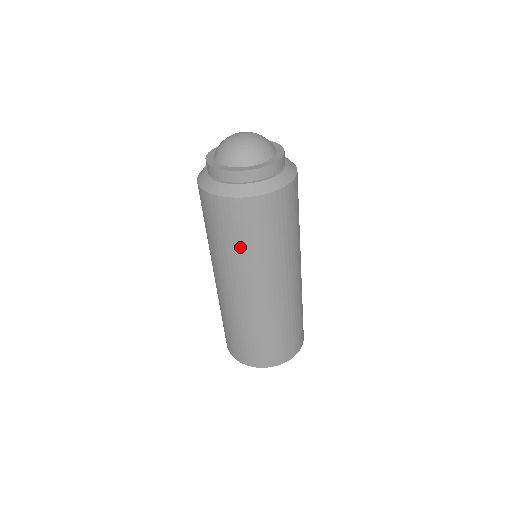
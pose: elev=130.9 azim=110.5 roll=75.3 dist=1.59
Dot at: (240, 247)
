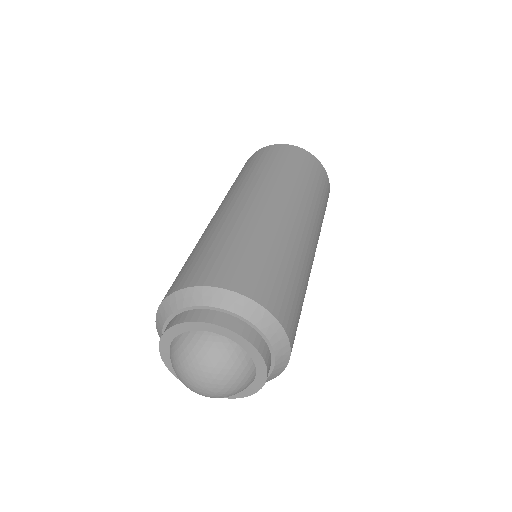
Dot at: occluded
